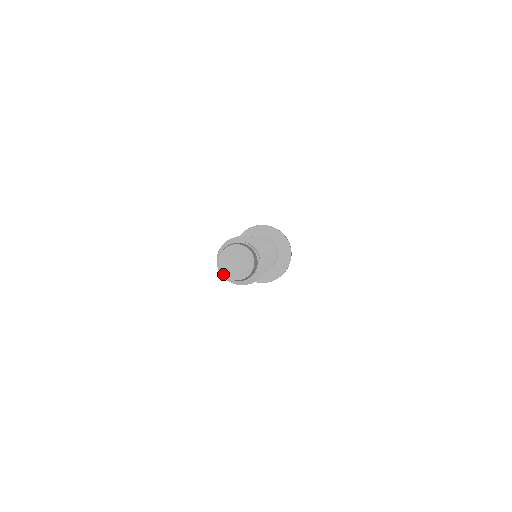
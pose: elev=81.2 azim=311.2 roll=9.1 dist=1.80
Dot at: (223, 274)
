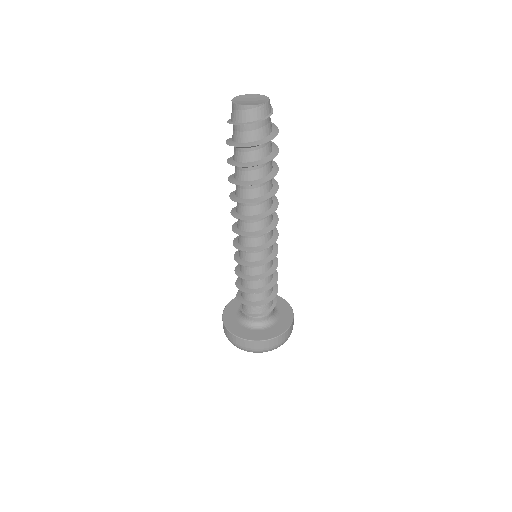
Dot at: (232, 100)
